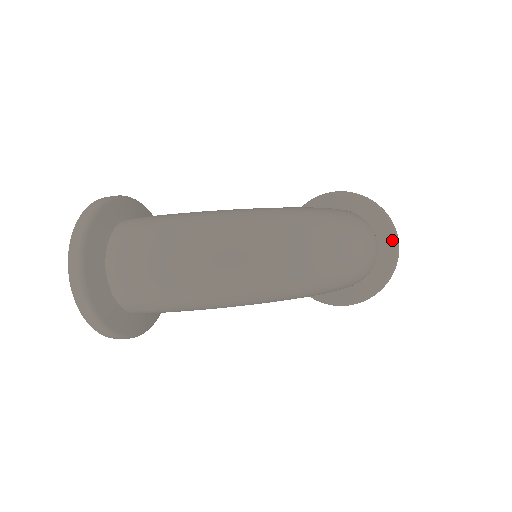
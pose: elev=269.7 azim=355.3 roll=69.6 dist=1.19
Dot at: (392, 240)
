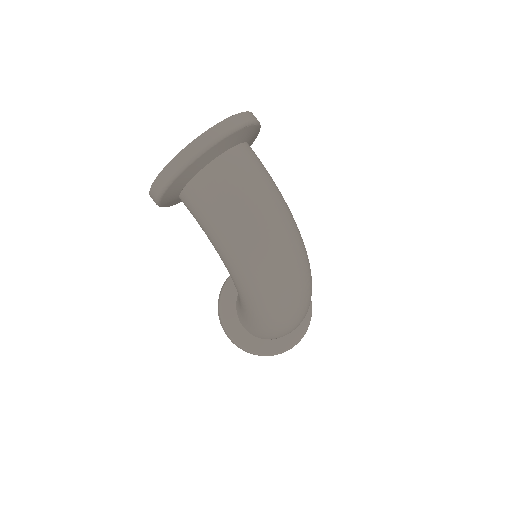
Dot at: (298, 338)
